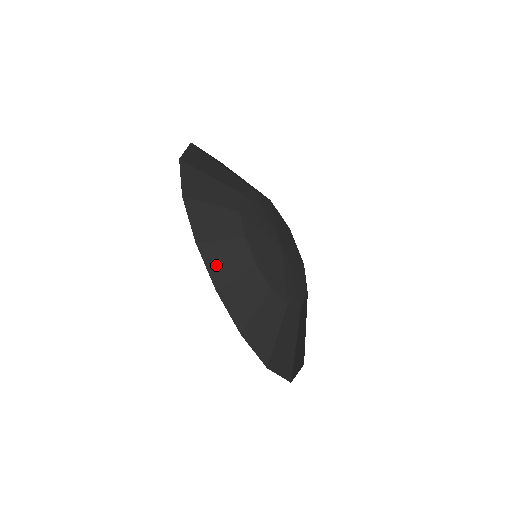
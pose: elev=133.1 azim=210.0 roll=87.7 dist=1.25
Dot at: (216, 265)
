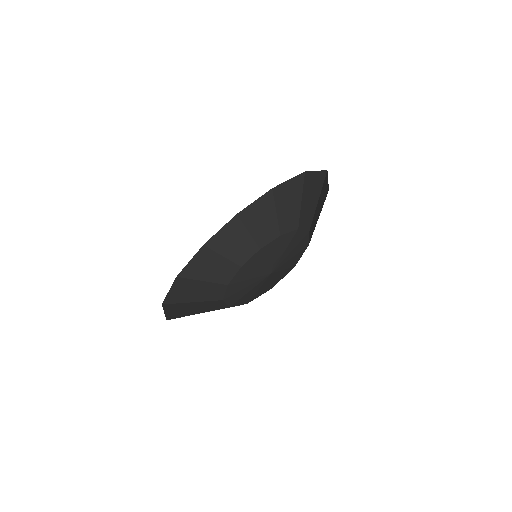
Dot at: (181, 291)
